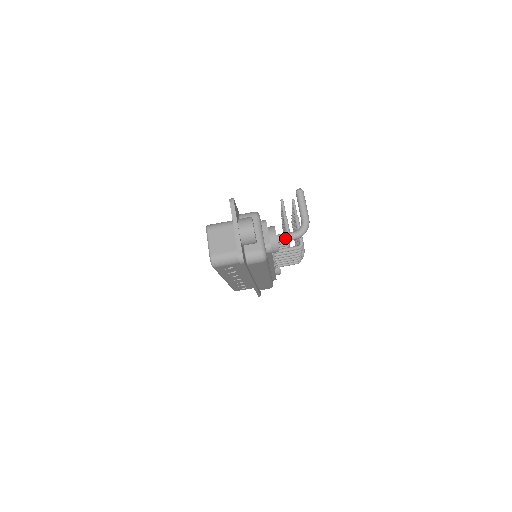
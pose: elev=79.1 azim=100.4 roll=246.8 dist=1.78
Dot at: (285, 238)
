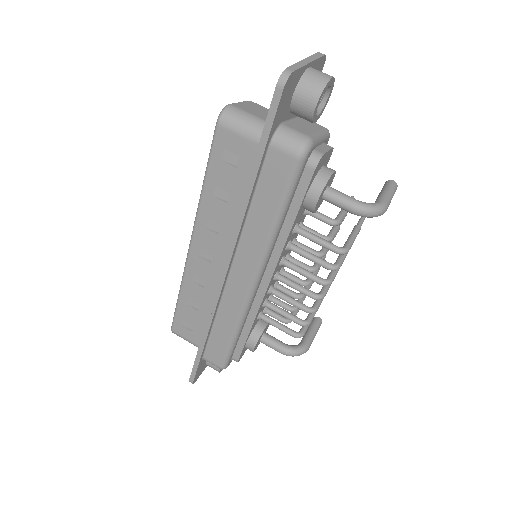
Dot at: (339, 194)
